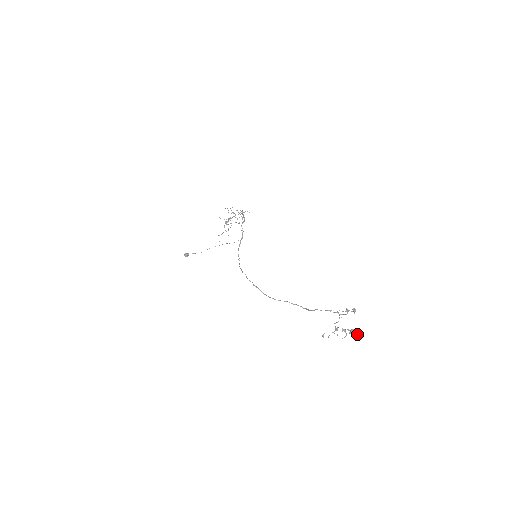
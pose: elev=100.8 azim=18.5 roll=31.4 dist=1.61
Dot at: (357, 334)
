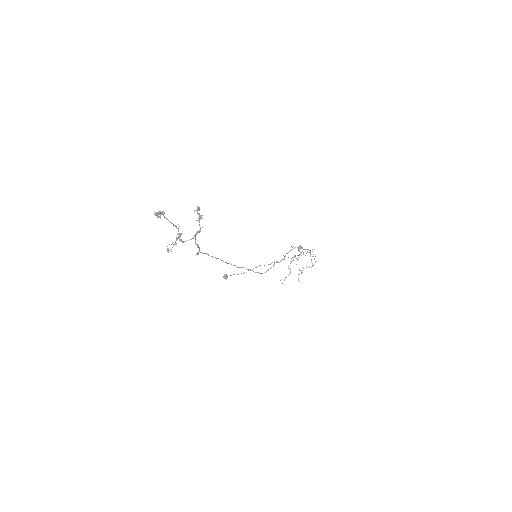
Dot at: (158, 212)
